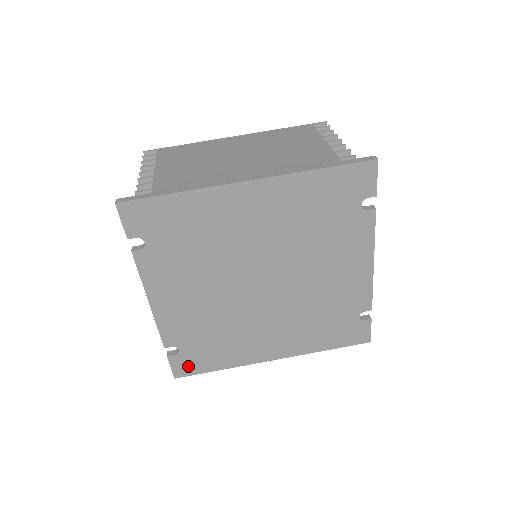
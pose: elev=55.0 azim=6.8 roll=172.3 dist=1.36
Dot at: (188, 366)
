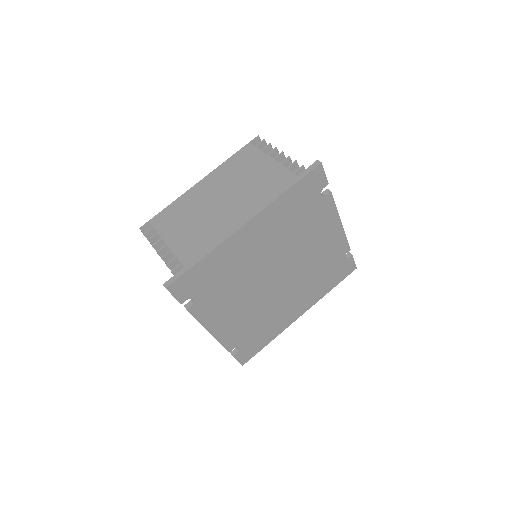
Dot at: (248, 353)
